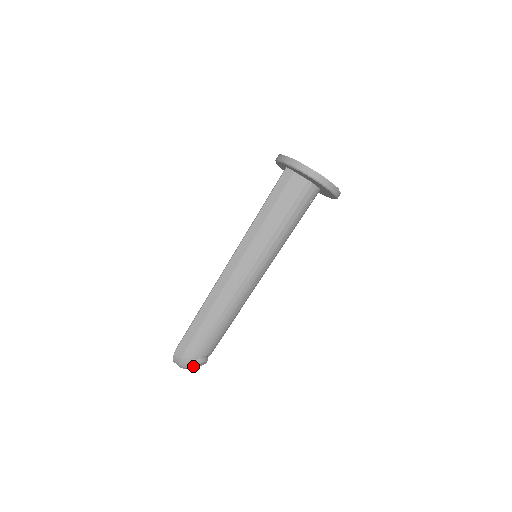
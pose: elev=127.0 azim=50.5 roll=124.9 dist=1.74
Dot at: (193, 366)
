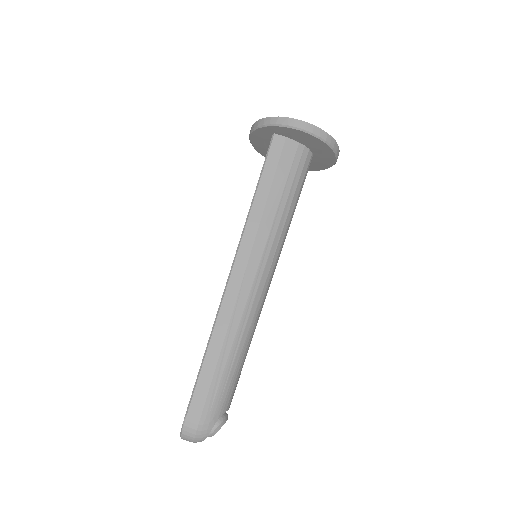
Dot at: (214, 432)
